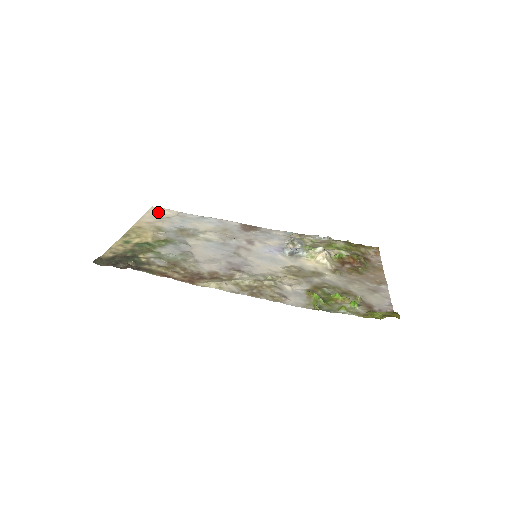
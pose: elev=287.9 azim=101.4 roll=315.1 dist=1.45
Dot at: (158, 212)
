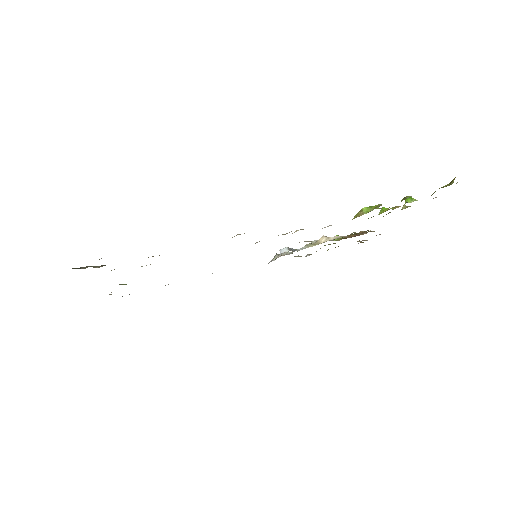
Dot at: occluded
